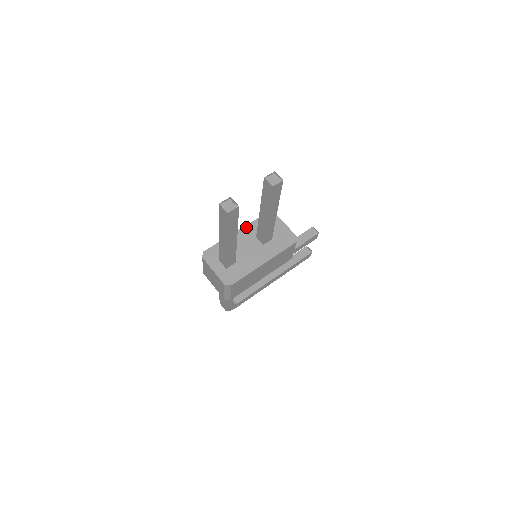
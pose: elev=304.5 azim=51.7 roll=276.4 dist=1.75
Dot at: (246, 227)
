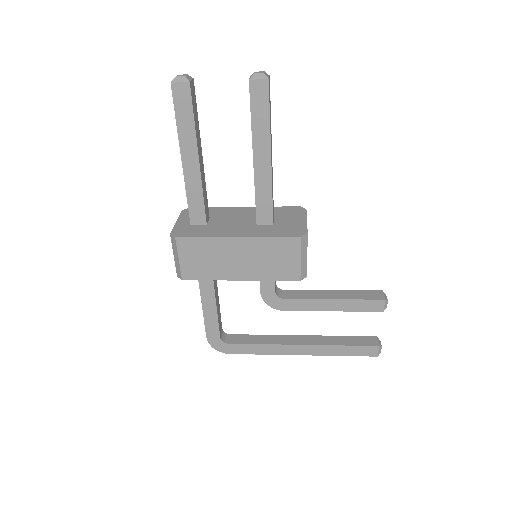
Dot at: occluded
